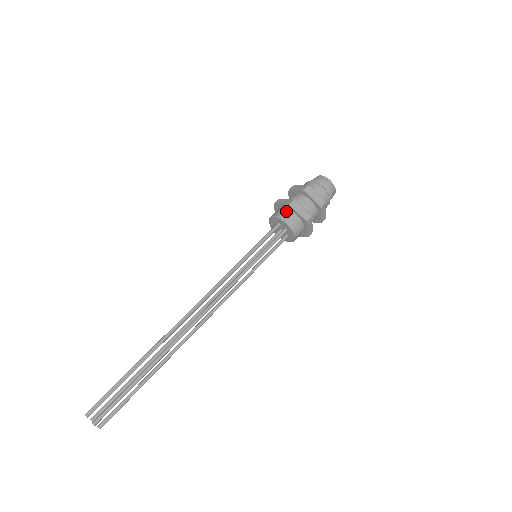
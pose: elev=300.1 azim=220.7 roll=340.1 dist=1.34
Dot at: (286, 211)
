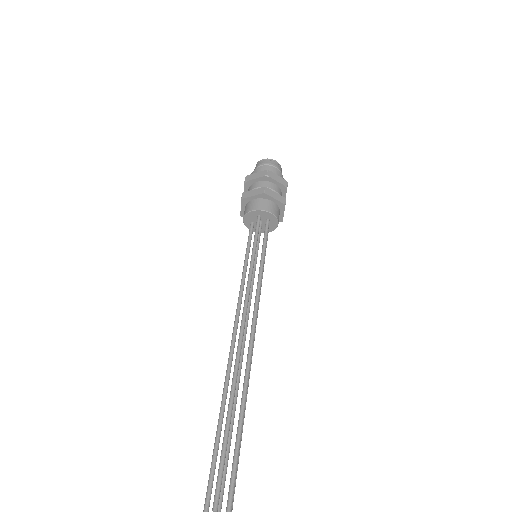
Dot at: (262, 201)
